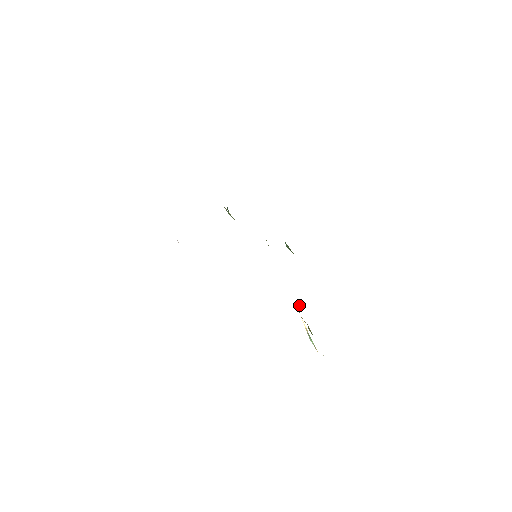
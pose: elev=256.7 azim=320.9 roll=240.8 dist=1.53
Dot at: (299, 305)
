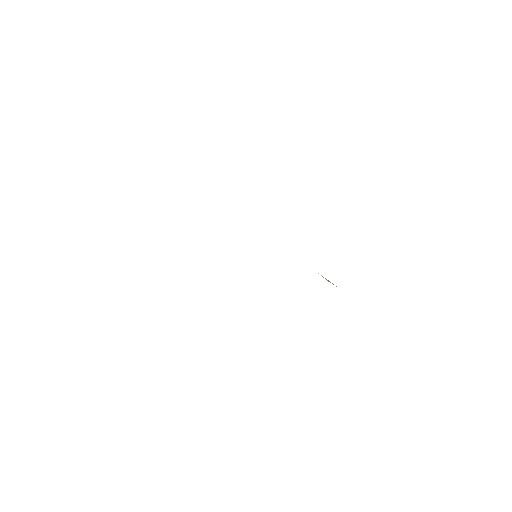
Dot at: occluded
